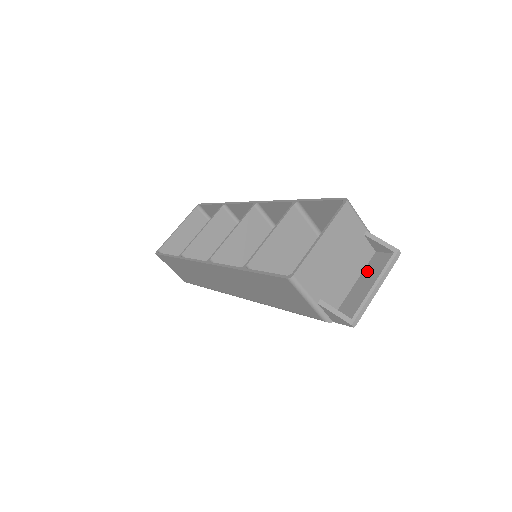
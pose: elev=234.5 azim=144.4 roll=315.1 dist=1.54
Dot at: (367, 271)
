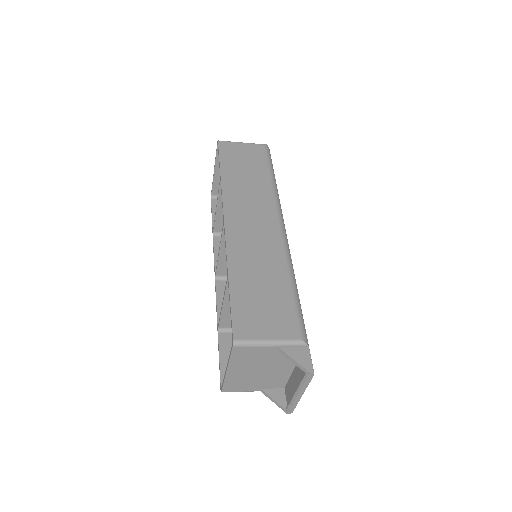
Dot at: (297, 368)
